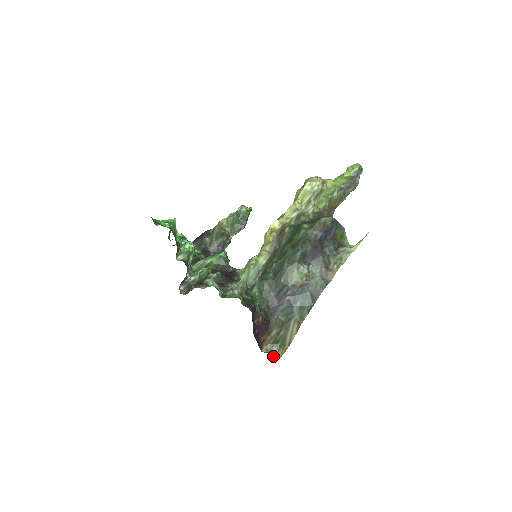
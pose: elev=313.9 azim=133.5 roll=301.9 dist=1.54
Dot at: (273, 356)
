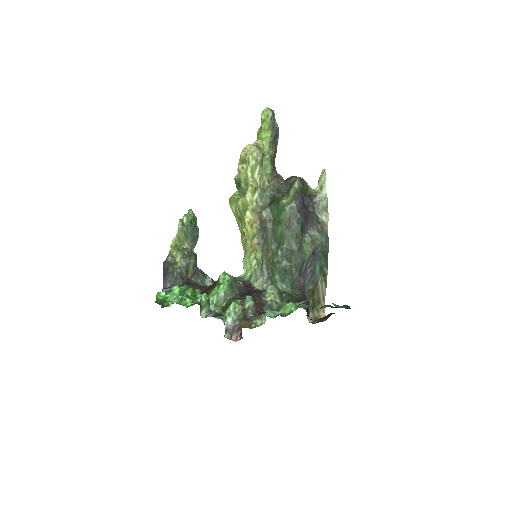
Dot at: occluded
